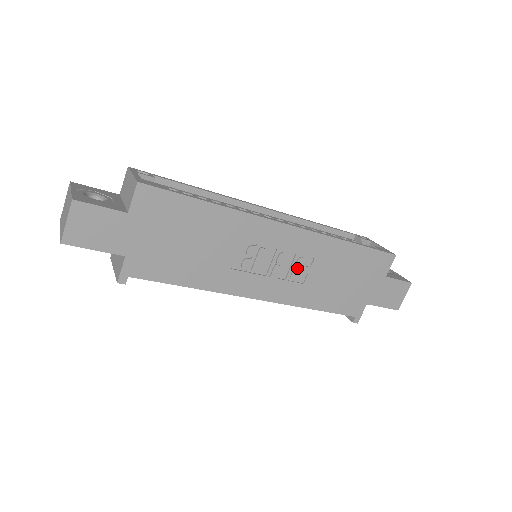
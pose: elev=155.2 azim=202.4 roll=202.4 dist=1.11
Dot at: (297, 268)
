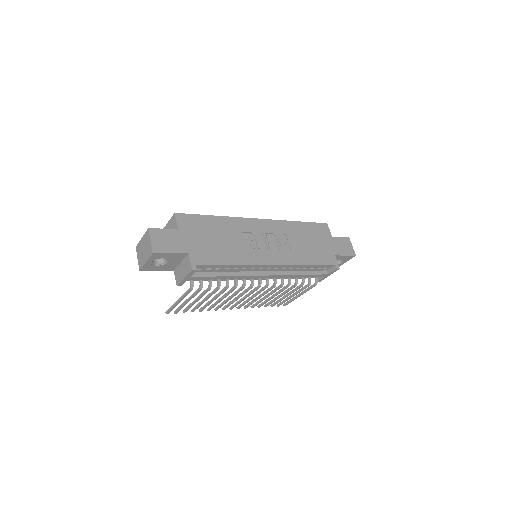
Dot at: (281, 242)
